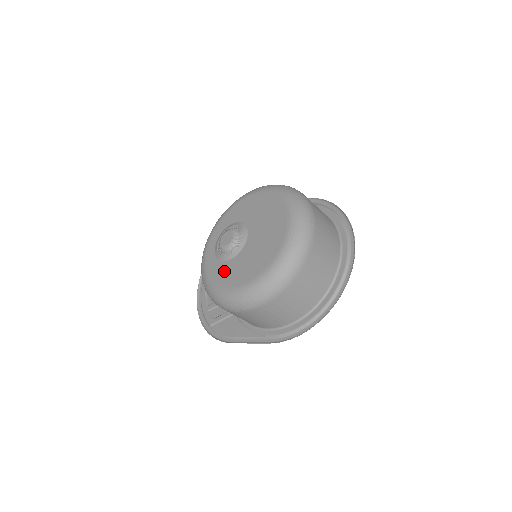
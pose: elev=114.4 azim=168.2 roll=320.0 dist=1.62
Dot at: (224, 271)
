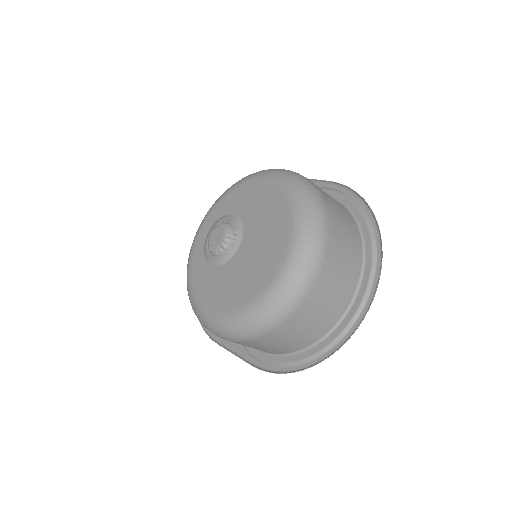
Dot at: (206, 279)
